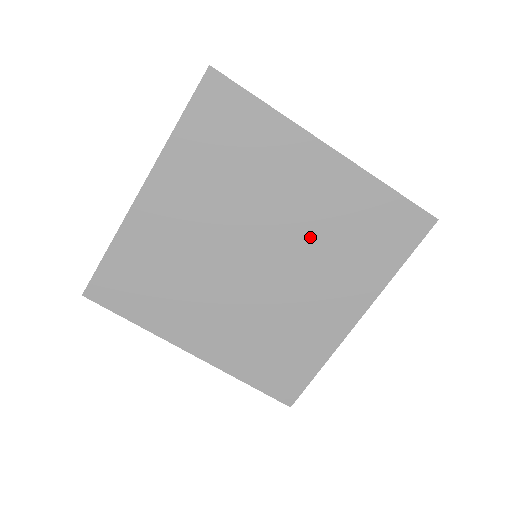
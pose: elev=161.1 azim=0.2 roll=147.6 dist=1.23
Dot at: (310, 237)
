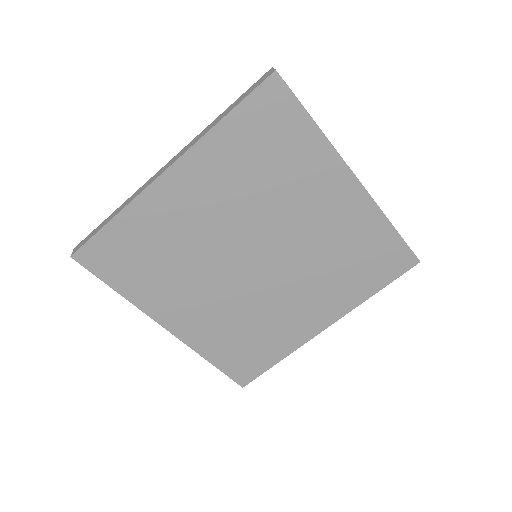
Dot at: (311, 252)
